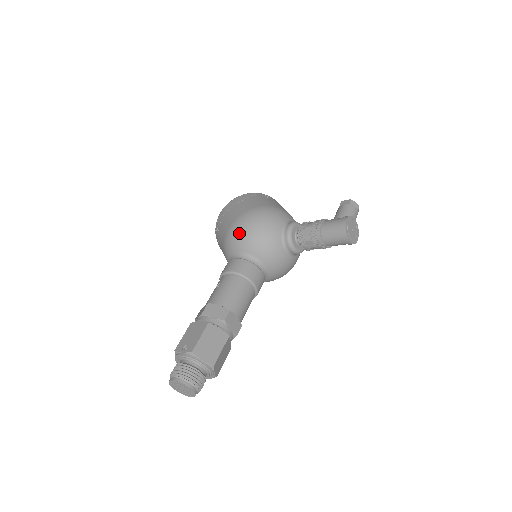
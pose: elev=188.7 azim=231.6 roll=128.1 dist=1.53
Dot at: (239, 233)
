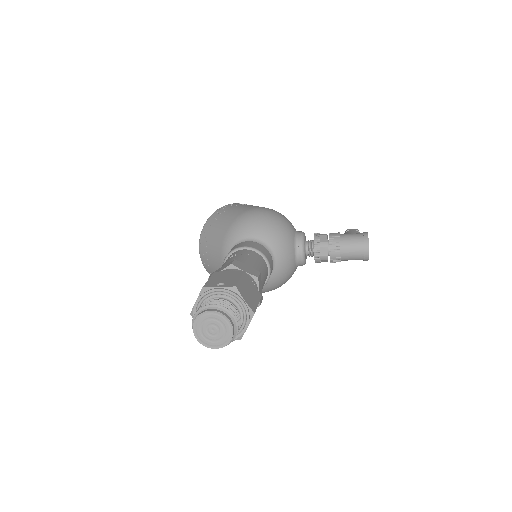
Dot at: (255, 220)
